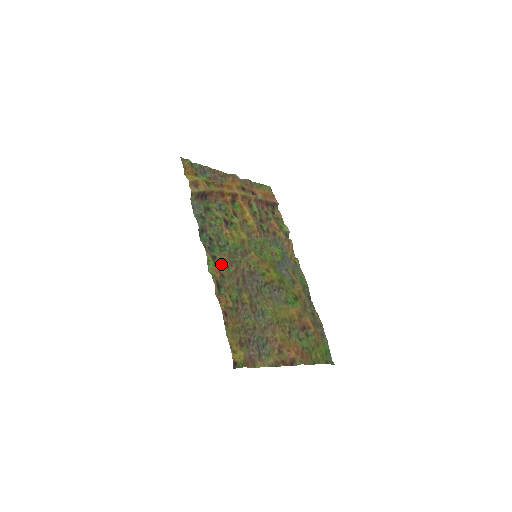
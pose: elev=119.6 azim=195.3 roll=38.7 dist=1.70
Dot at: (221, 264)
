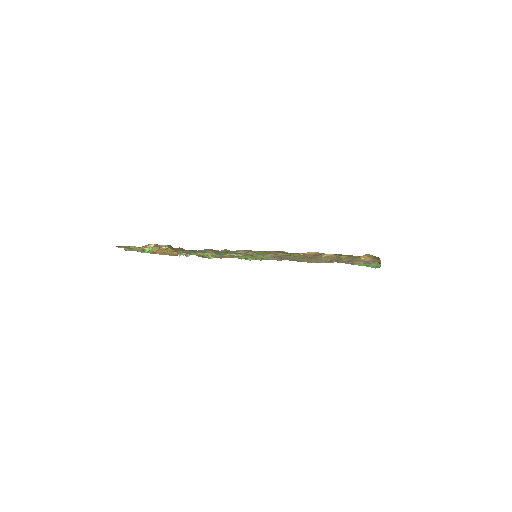
Dot at: occluded
